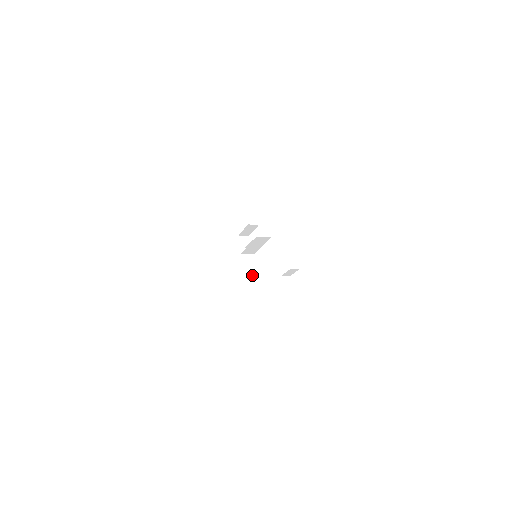
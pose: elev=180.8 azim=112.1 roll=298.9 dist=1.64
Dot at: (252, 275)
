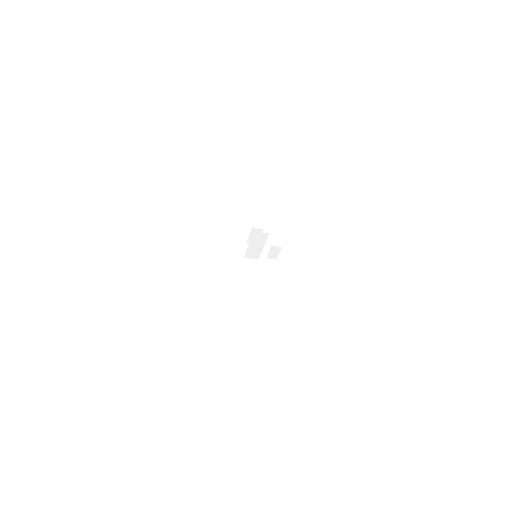
Dot at: (253, 278)
